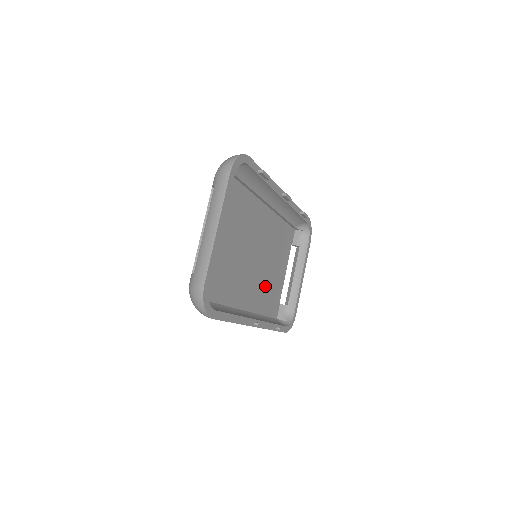
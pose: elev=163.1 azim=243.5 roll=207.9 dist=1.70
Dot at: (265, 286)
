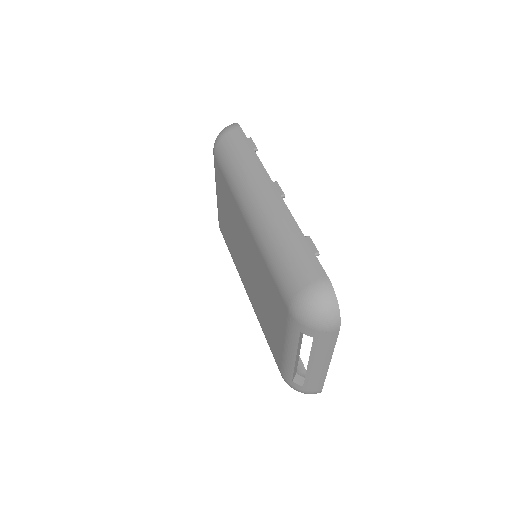
Dot at: occluded
